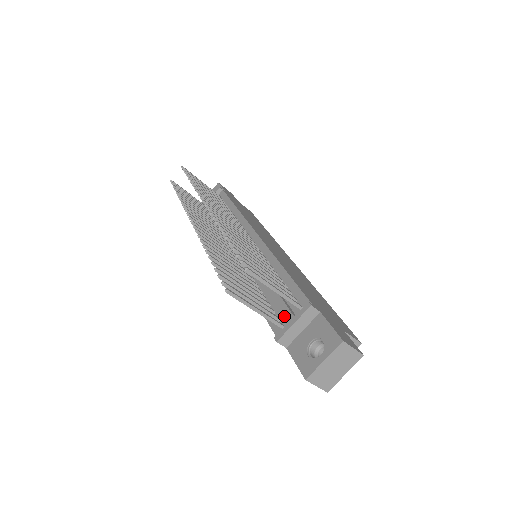
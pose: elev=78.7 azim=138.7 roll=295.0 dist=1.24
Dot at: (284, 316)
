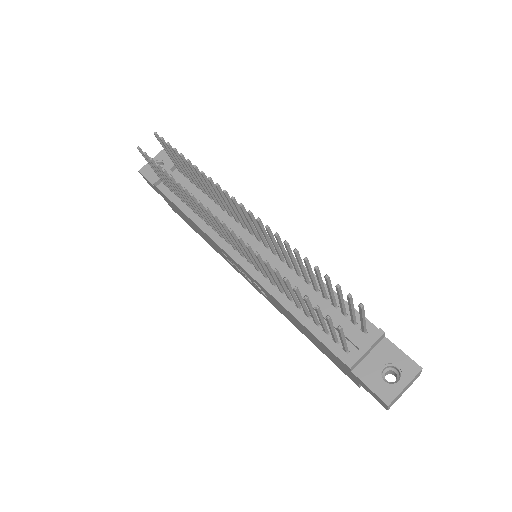
Dot at: (352, 341)
